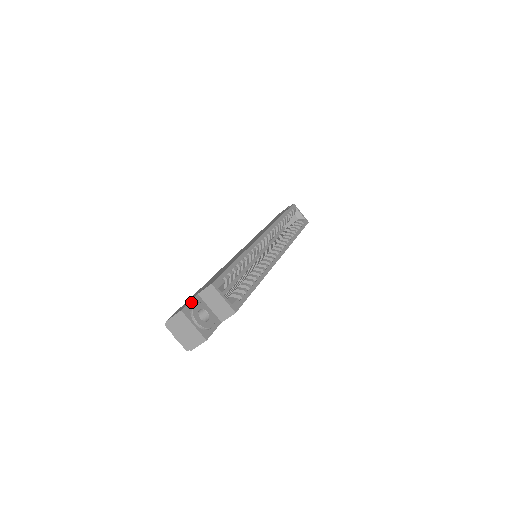
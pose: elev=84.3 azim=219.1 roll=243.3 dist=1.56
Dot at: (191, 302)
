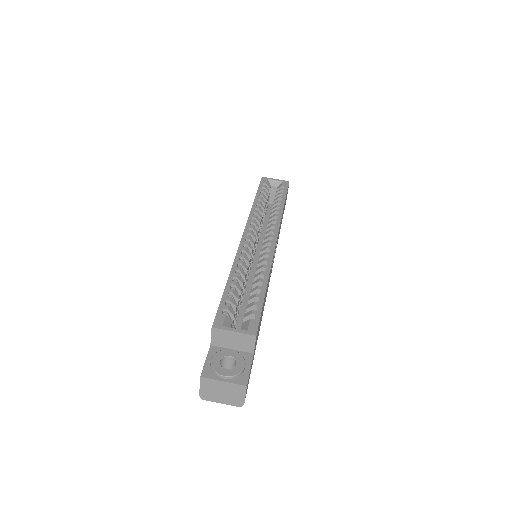
Dot at: (207, 359)
